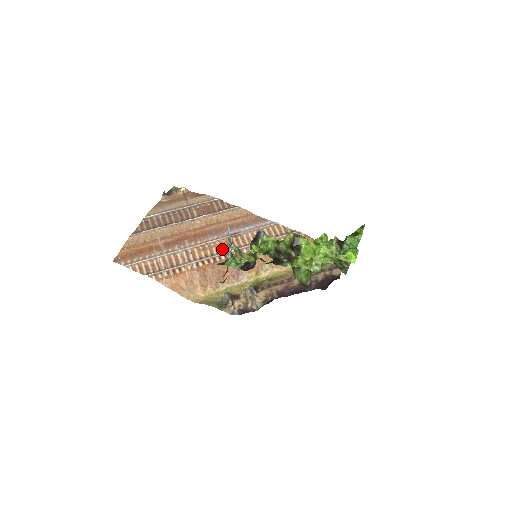
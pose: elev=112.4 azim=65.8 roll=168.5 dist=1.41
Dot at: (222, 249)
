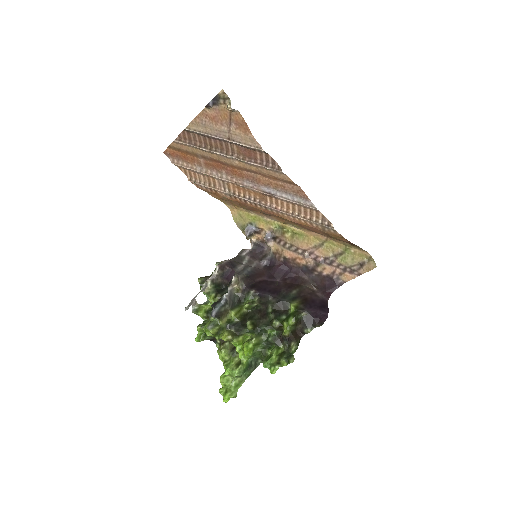
Dot at: (254, 197)
